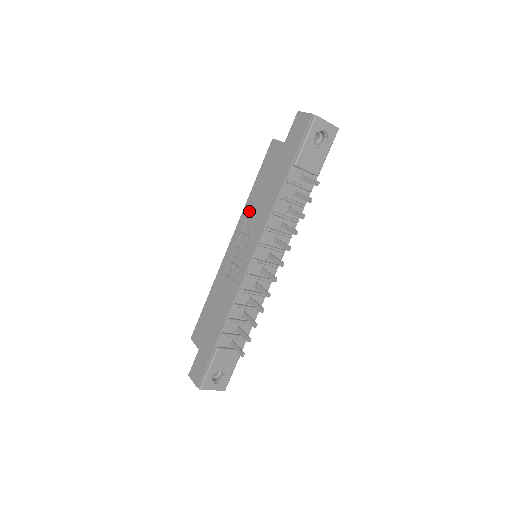
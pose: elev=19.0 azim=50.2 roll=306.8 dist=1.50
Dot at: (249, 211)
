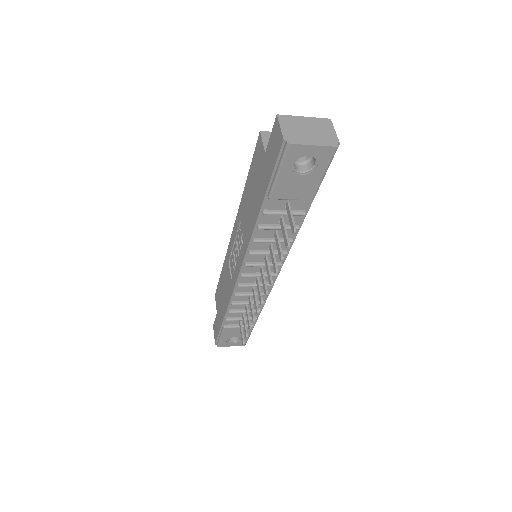
Dot at: (241, 213)
